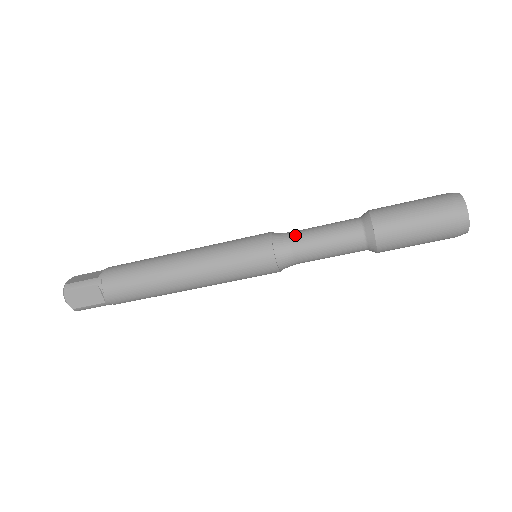
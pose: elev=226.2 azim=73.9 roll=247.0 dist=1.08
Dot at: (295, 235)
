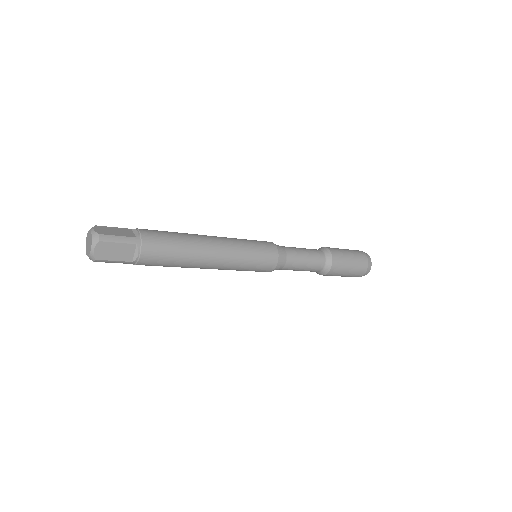
Dot at: (289, 250)
